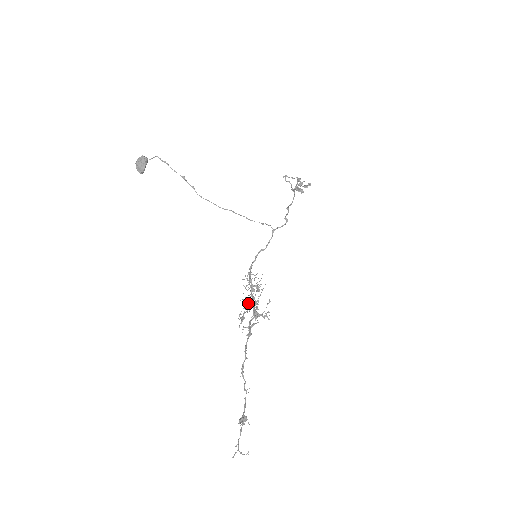
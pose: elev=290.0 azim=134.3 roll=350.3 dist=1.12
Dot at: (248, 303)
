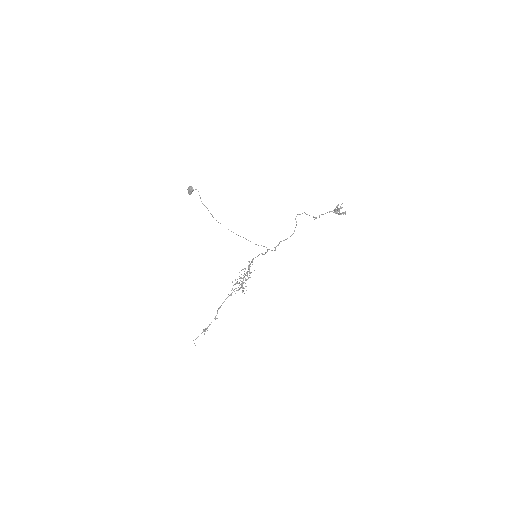
Dot at: (241, 278)
